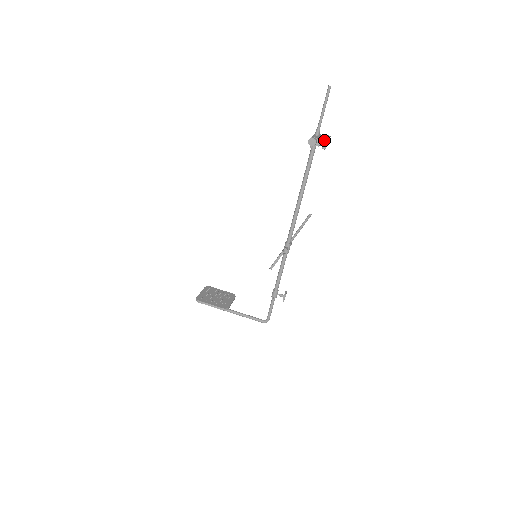
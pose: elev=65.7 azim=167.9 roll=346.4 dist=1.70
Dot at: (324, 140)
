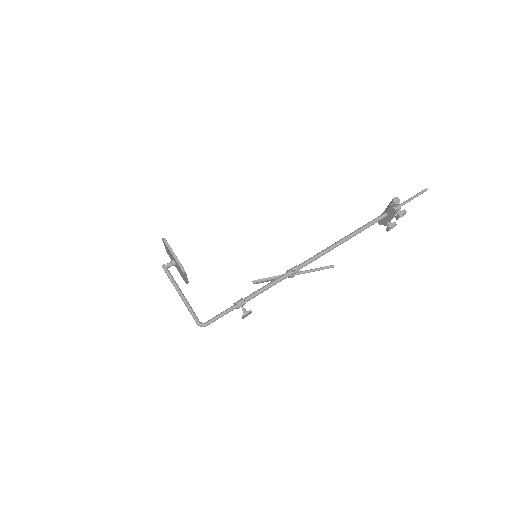
Dot at: (404, 209)
